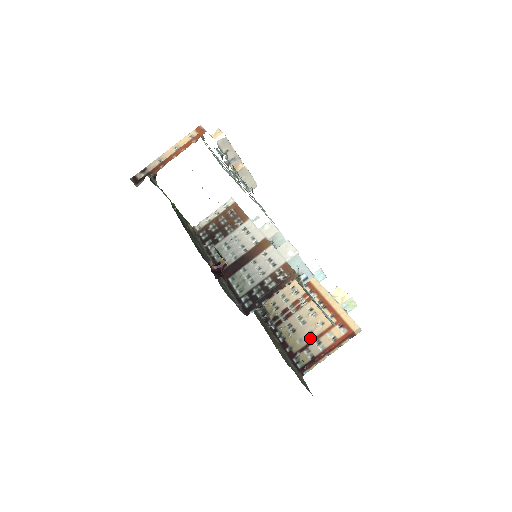
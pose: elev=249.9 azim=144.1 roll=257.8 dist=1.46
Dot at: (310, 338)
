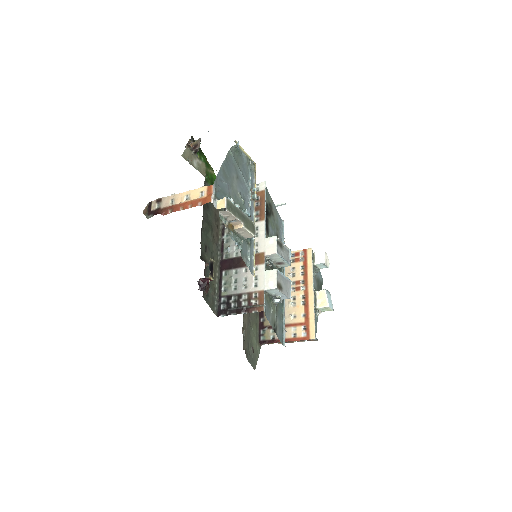
Dot at: occluded
